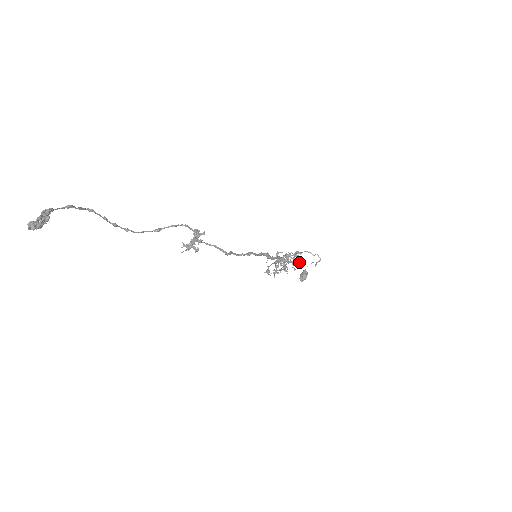
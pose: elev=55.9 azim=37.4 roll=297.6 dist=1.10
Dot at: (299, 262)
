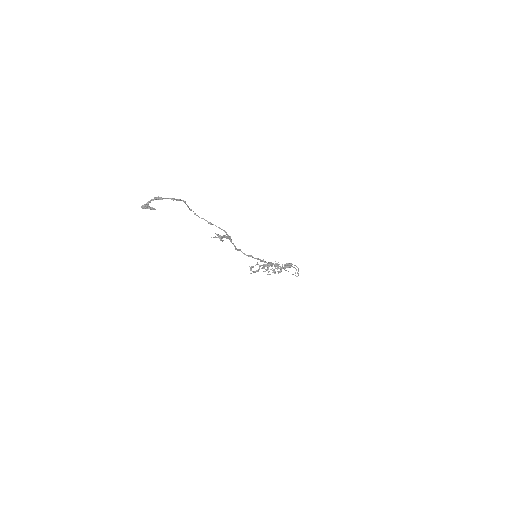
Dot at: (279, 272)
